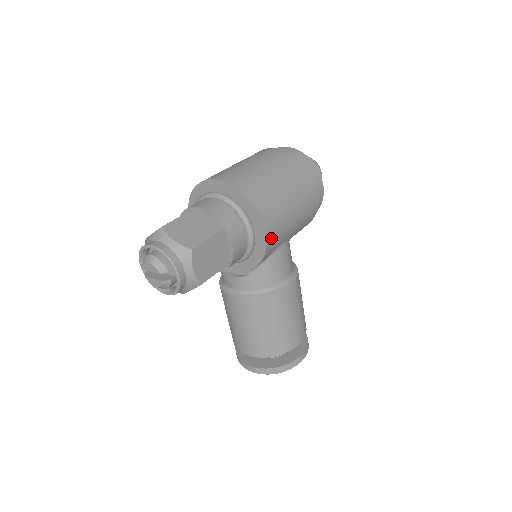
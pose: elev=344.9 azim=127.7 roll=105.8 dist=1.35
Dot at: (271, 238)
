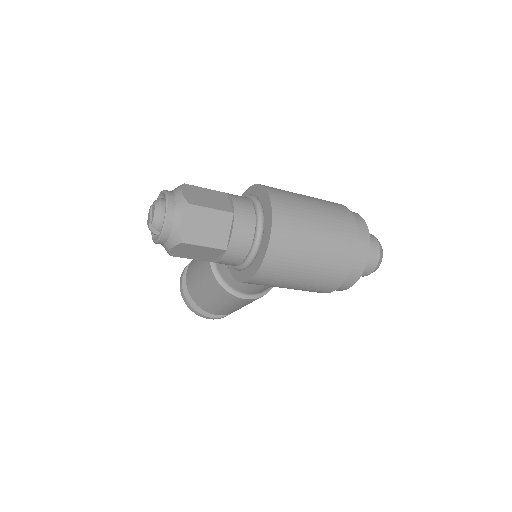
Dot at: (252, 283)
